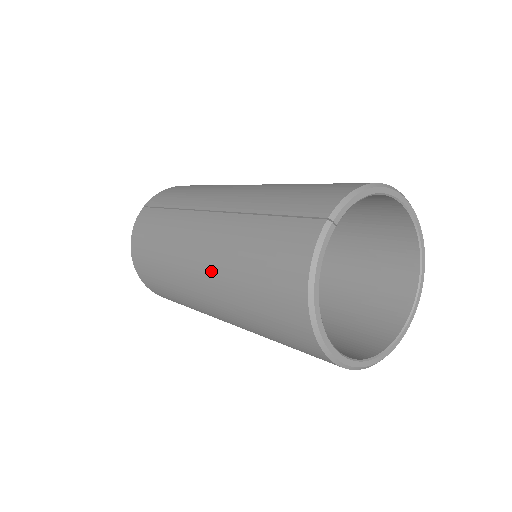
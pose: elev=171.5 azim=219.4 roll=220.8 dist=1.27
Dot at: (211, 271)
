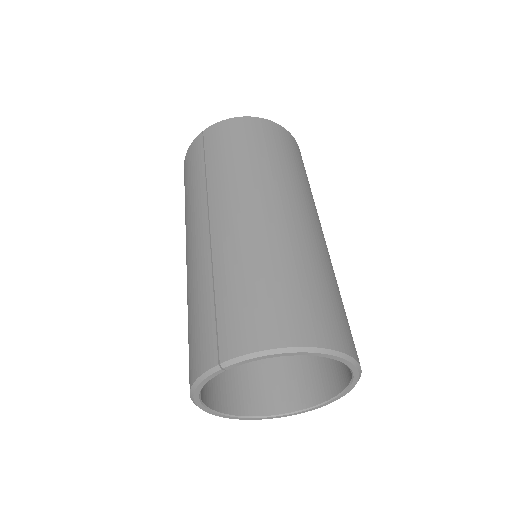
Dot at: occluded
